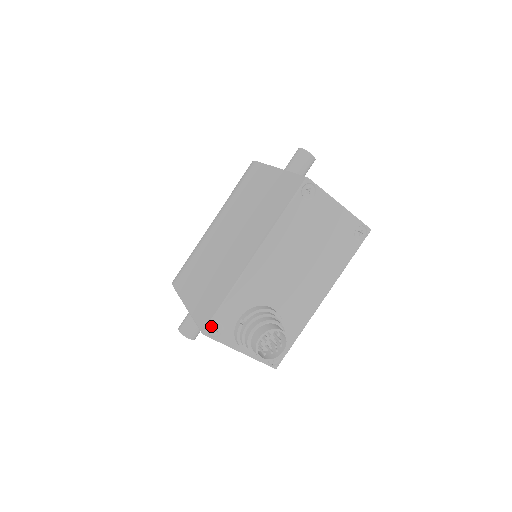
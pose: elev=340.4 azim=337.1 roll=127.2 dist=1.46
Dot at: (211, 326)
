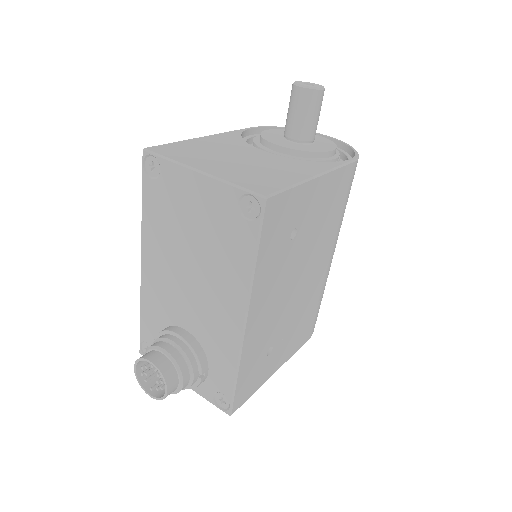
Dot at: (143, 345)
